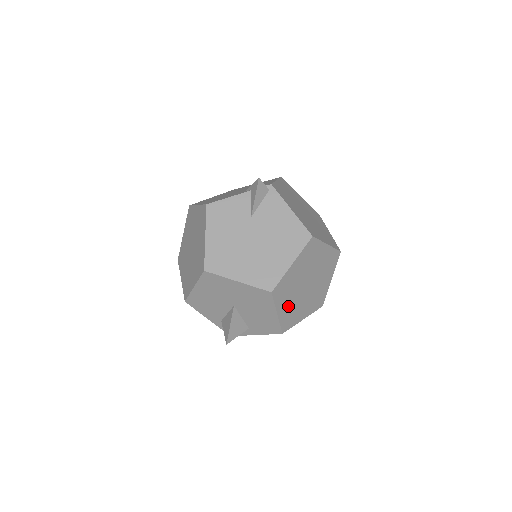
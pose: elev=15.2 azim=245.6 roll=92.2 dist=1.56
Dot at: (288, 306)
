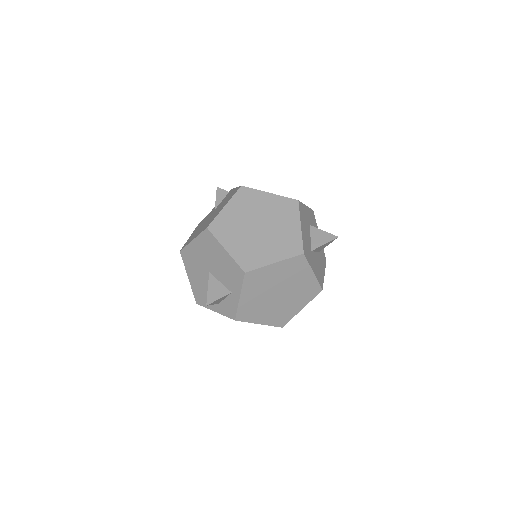
Dot at: (239, 244)
